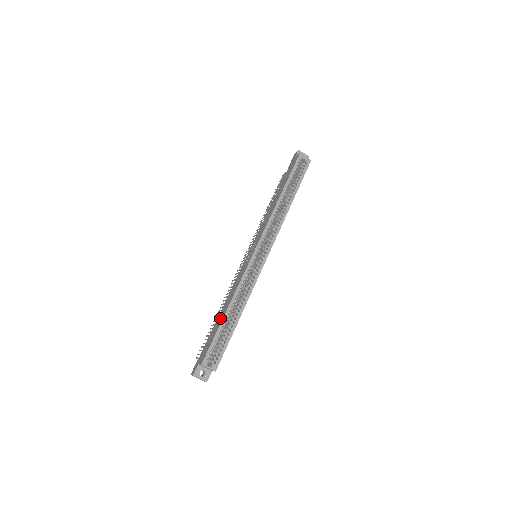
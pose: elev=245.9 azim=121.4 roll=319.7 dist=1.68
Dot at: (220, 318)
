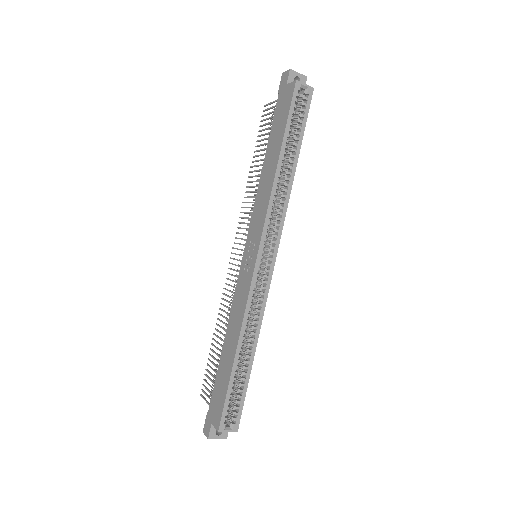
Dot at: (227, 360)
